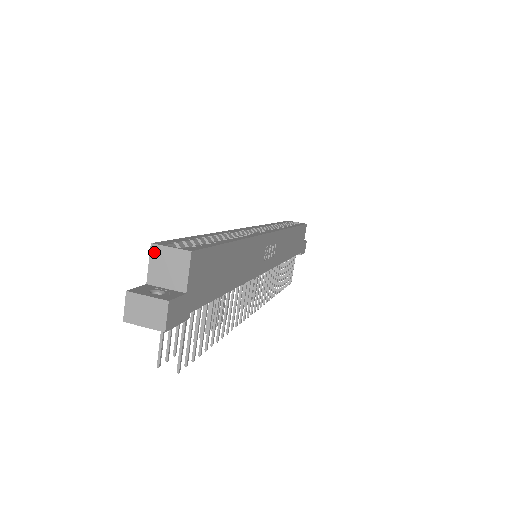
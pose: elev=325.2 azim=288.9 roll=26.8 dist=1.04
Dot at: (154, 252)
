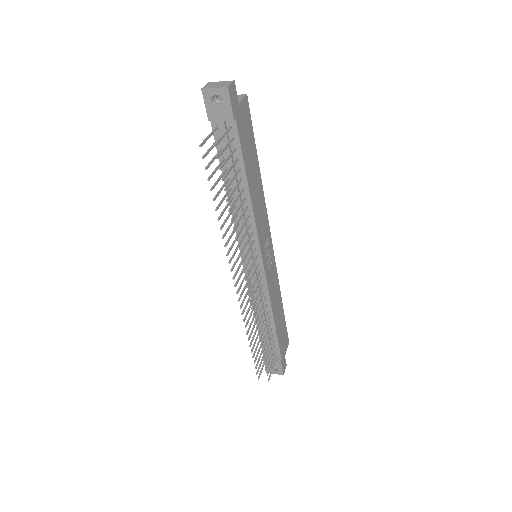
Dot at: occluded
